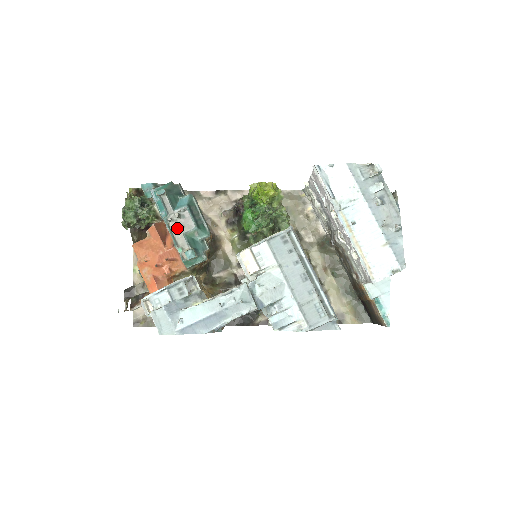
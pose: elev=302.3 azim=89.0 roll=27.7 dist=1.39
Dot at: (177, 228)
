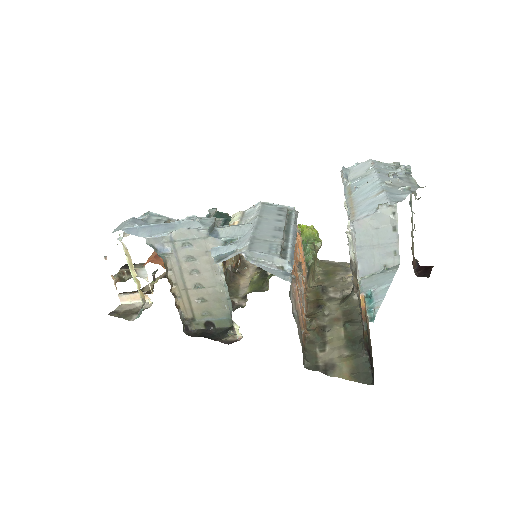
Dot at: occluded
